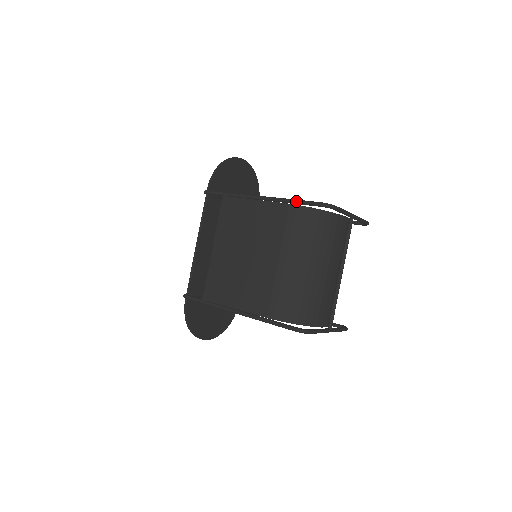
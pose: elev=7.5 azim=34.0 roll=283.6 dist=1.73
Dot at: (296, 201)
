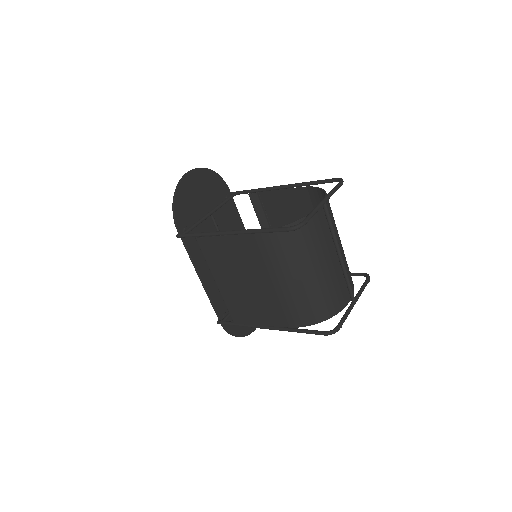
Dot at: (265, 232)
